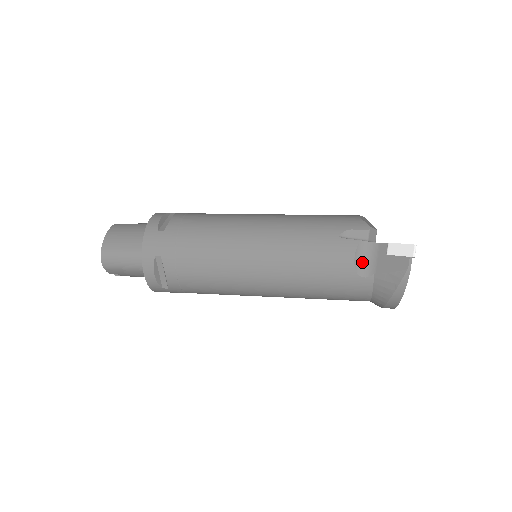
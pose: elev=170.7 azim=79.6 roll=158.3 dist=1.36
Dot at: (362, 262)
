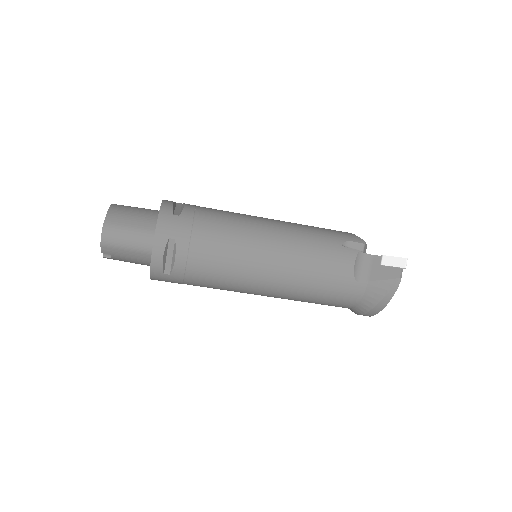
Dot at: (359, 269)
